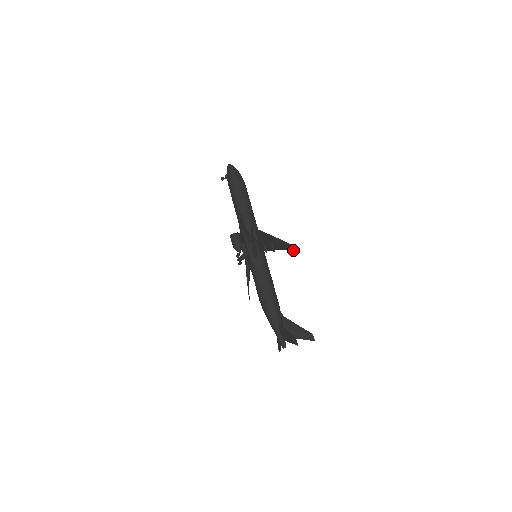
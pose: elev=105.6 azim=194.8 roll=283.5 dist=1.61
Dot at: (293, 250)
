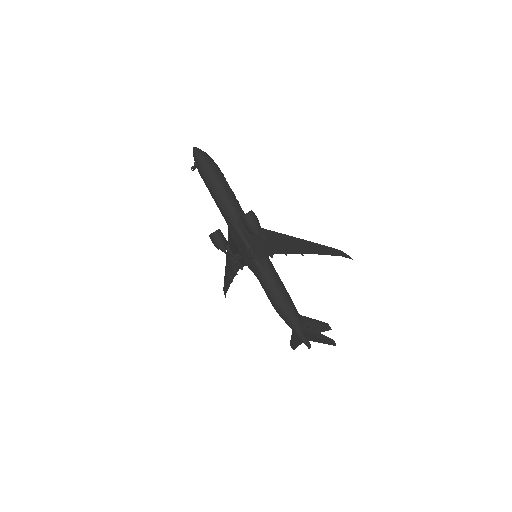
Dot at: (343, 256)
